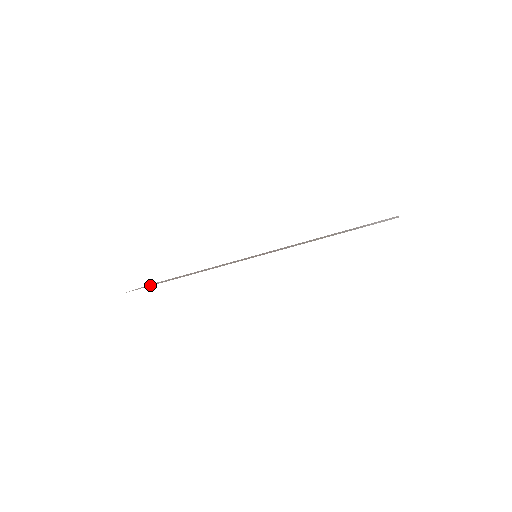
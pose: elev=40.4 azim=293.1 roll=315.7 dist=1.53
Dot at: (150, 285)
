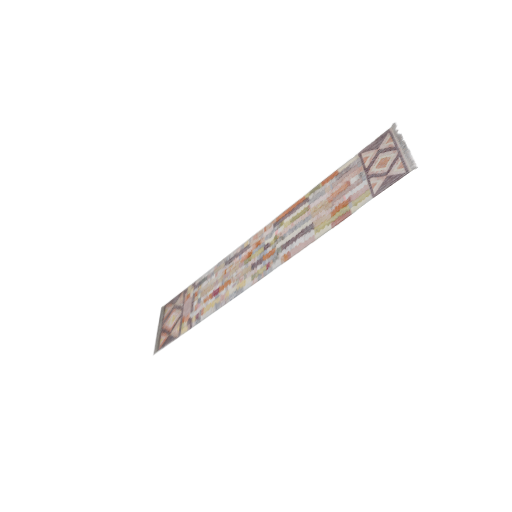
Dot at: (166, 335)
